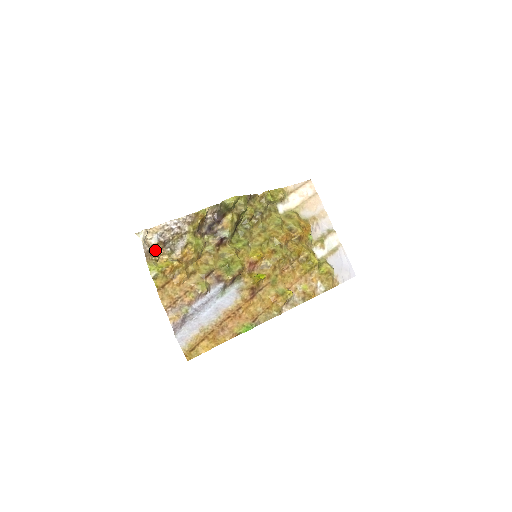
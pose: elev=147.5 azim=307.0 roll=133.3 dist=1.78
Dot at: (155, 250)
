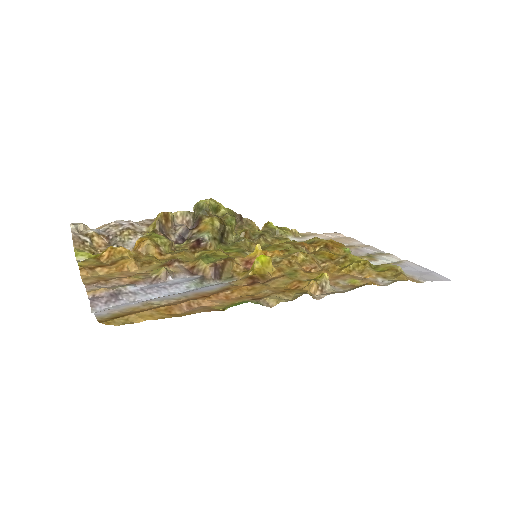
Dot at: (92, 242)
